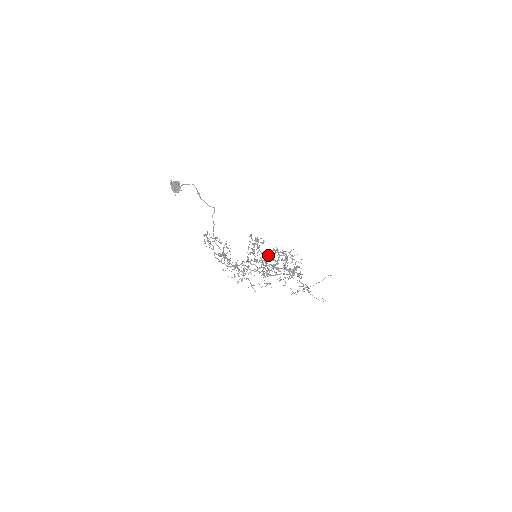
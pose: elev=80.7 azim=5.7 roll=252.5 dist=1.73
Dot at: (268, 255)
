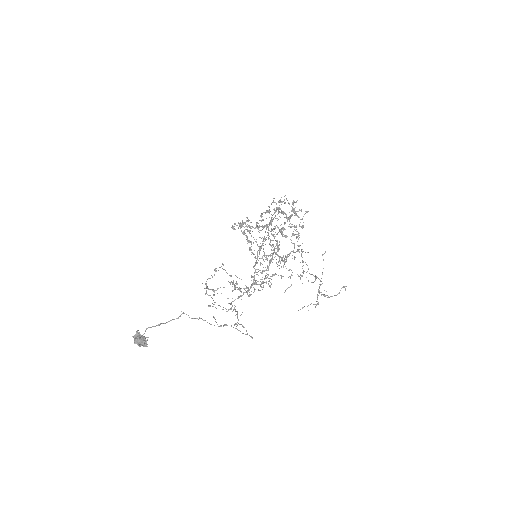
Dot at: (263, 220)
